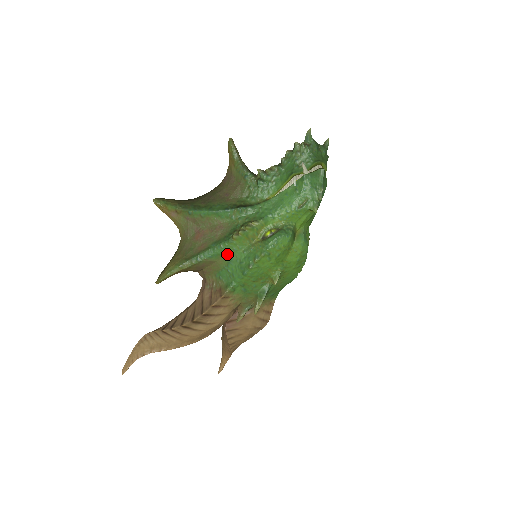
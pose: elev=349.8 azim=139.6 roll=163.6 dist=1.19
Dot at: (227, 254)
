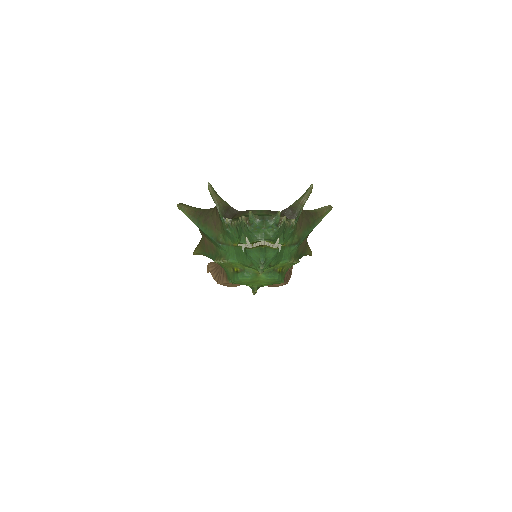
Dot at: occluded
